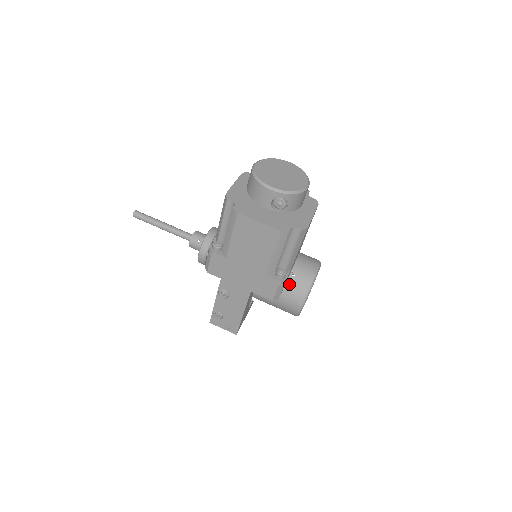
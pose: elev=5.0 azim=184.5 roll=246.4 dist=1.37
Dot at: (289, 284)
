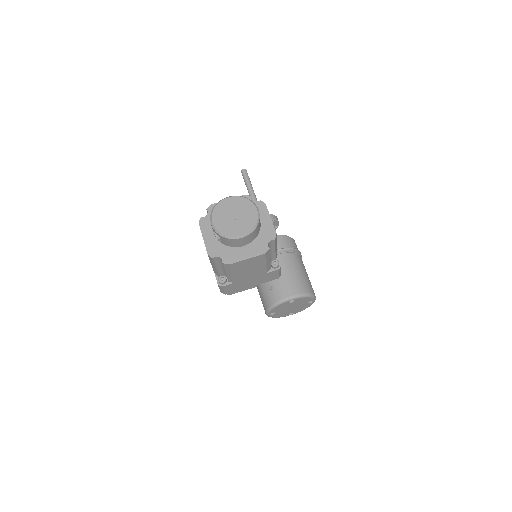
Dot at: (265, 292)
